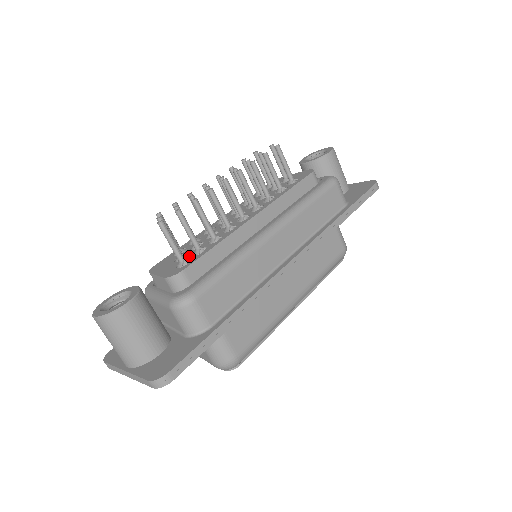
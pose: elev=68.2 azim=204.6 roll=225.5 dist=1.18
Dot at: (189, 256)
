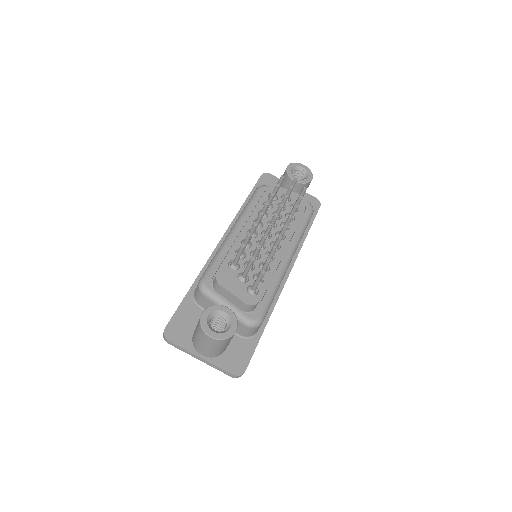
Dot at: (252, 281)
